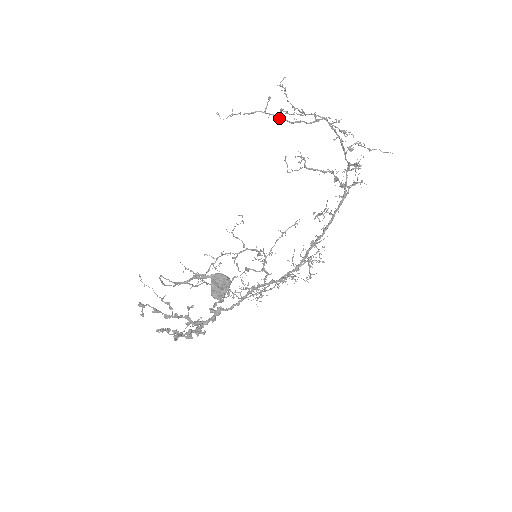
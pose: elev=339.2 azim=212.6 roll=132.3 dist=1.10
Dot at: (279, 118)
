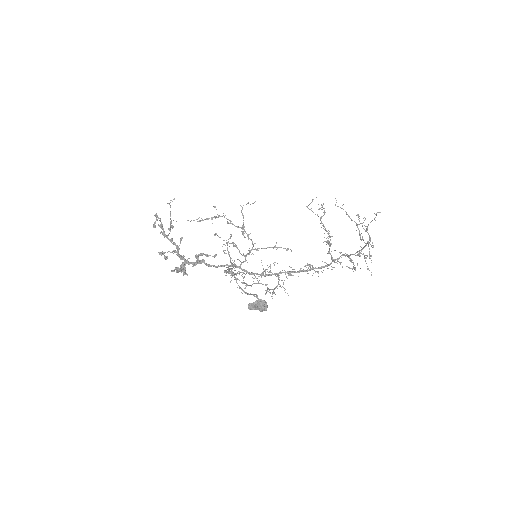
Dot at: (360, 235)
